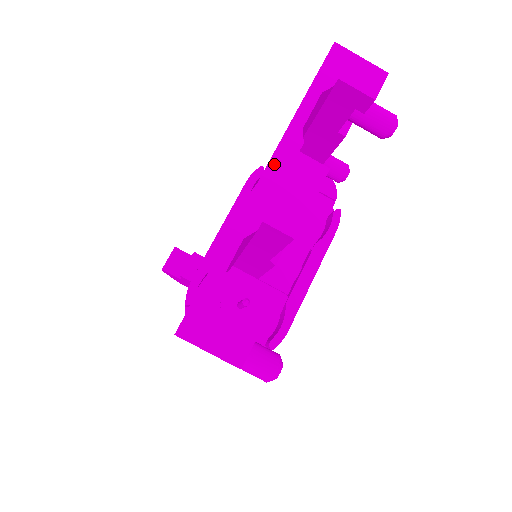
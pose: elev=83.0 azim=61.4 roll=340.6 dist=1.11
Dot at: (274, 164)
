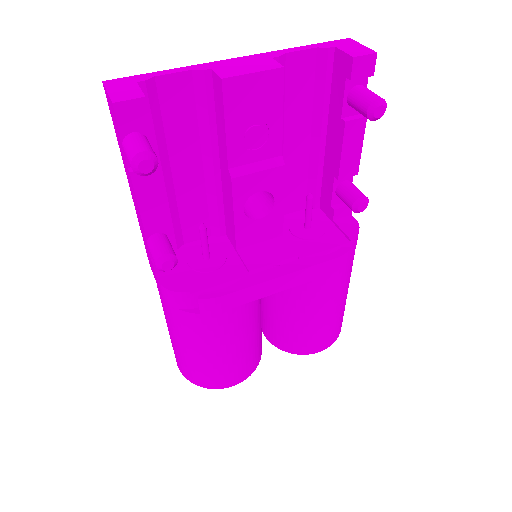
Dot at: (249, 57)
